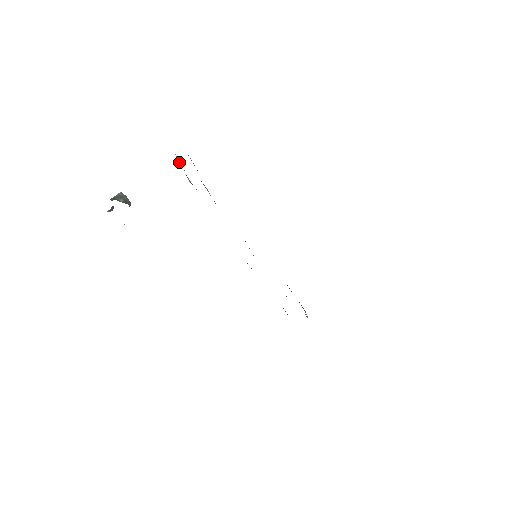
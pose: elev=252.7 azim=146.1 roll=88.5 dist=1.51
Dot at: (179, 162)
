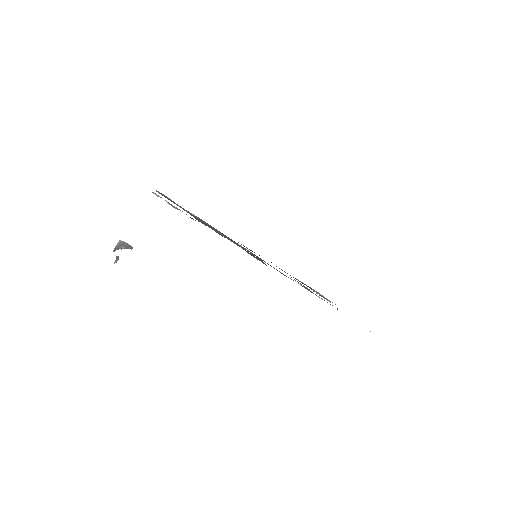
Dot at: occluded
